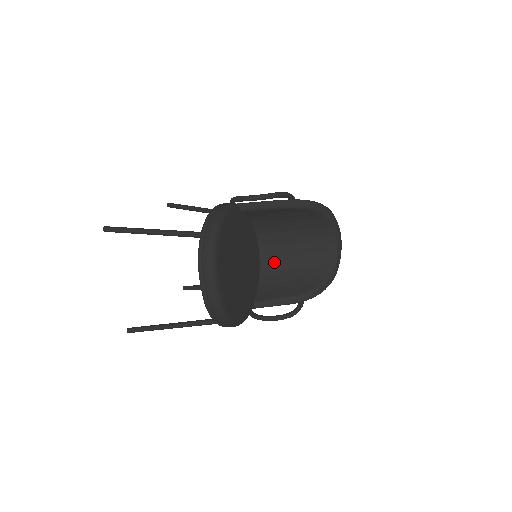
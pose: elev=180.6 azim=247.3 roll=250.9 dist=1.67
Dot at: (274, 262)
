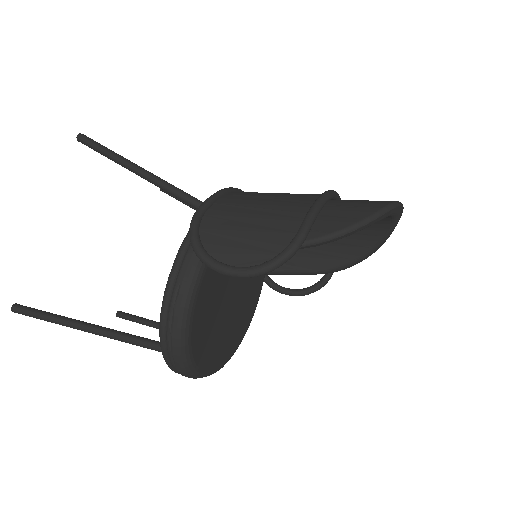
Dot at: occluded
